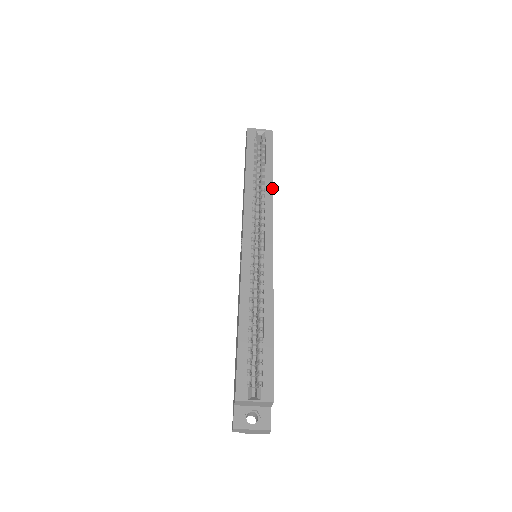
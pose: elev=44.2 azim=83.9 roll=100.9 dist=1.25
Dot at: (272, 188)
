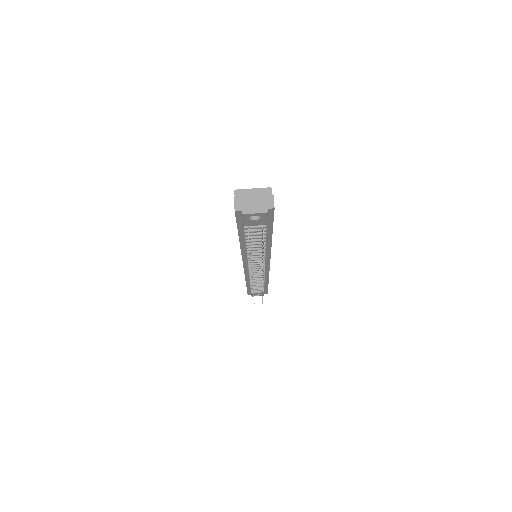
Dot at: occluded
